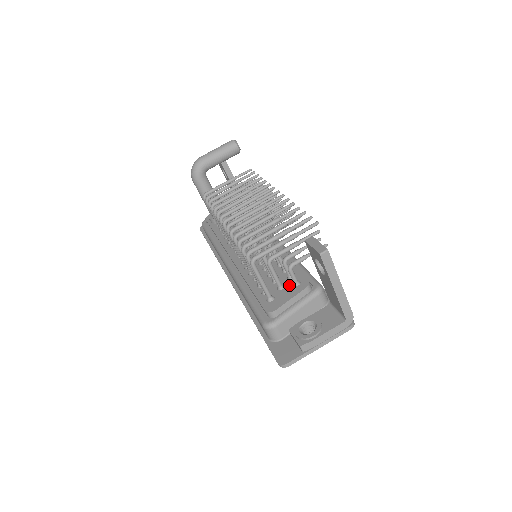
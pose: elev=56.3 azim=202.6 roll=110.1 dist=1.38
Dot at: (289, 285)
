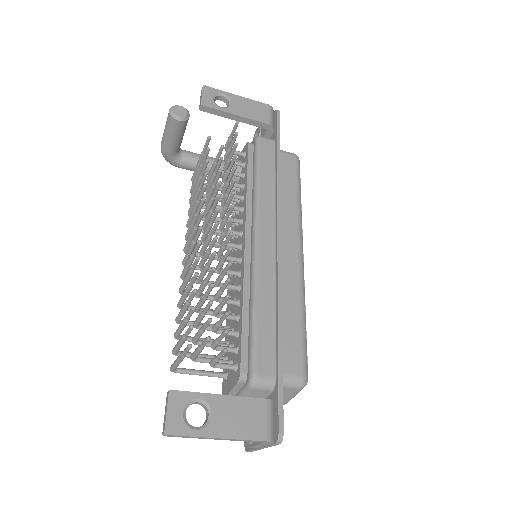
Dot at: occluded
